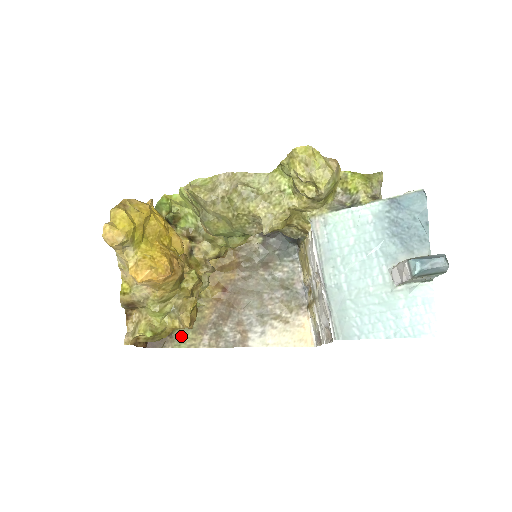
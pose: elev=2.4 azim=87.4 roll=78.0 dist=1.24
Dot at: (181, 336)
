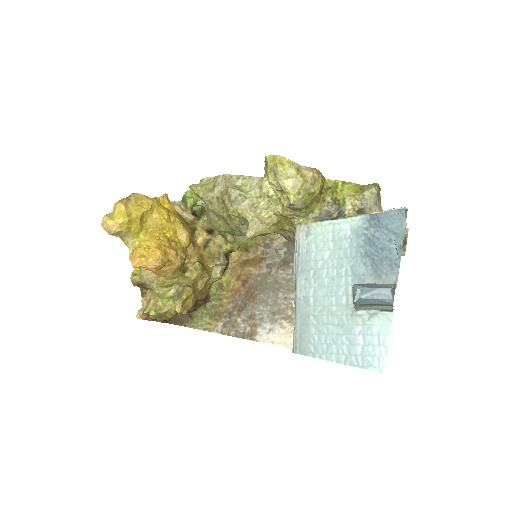
Dot at: (199, 319)
